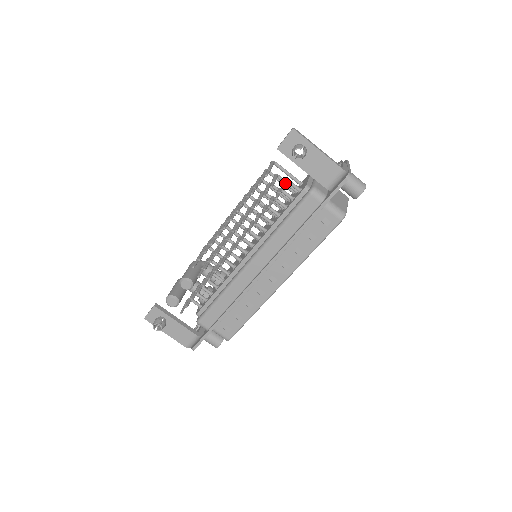
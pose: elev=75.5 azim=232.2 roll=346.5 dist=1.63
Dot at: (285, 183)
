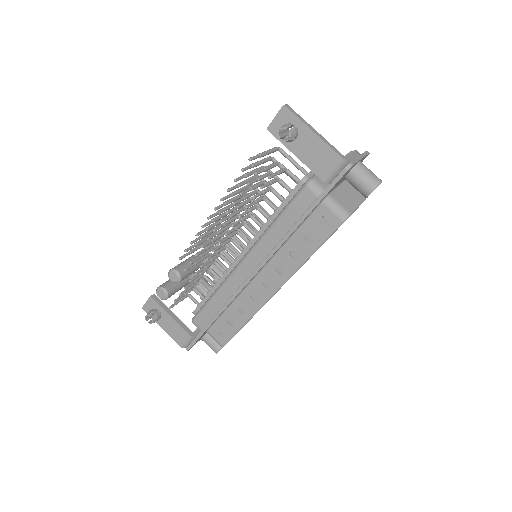
Dot at: (277, 171)
